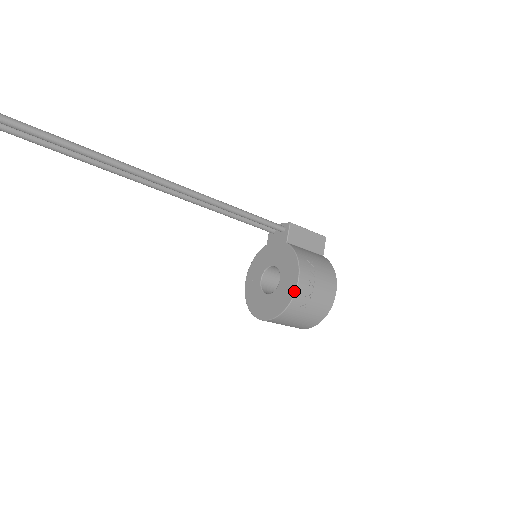
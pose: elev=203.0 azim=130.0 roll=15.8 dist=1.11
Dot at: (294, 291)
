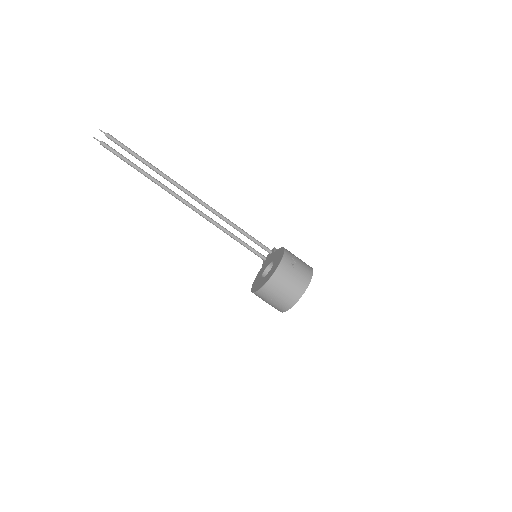
Dot at: (283, 254)
